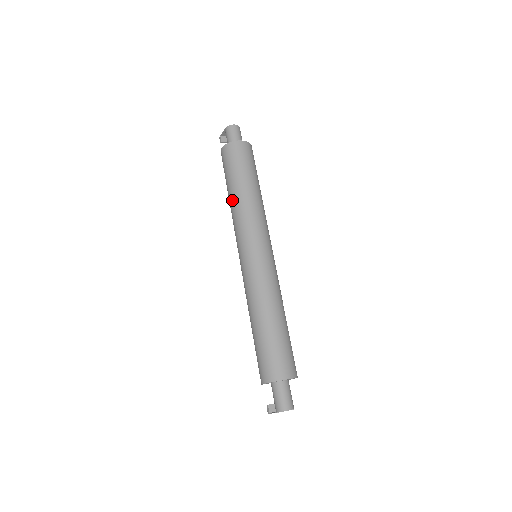
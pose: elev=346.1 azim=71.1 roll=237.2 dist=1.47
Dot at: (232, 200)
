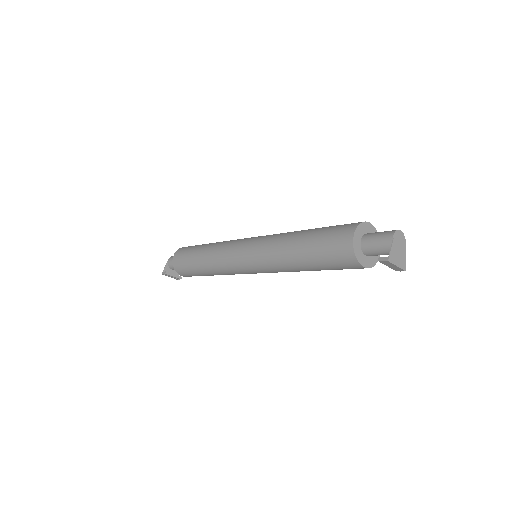
Dot at: (207, 248)
